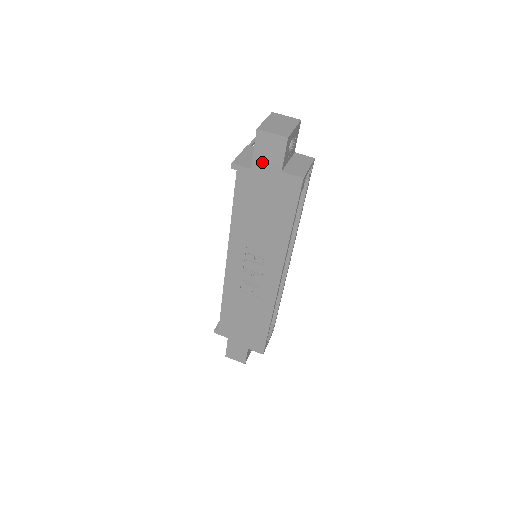
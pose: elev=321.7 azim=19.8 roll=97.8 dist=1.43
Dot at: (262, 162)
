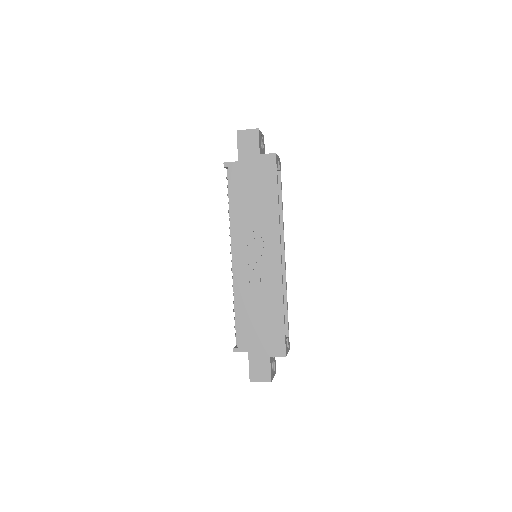
Dot at: (245, 153)
